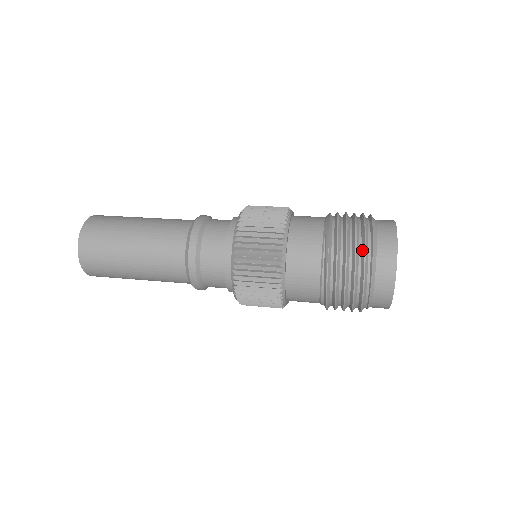
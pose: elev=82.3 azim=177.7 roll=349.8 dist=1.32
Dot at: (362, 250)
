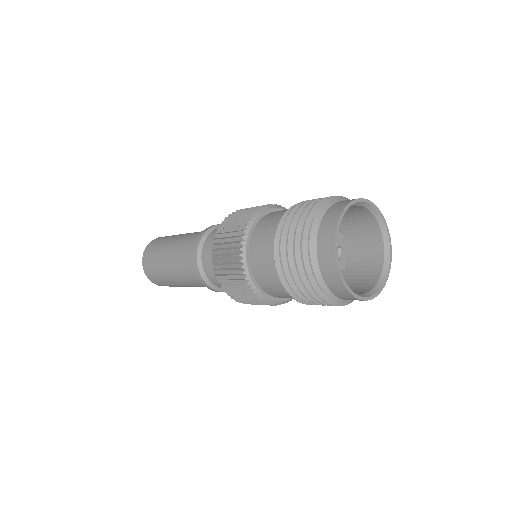
Dot at: (303, 262)
